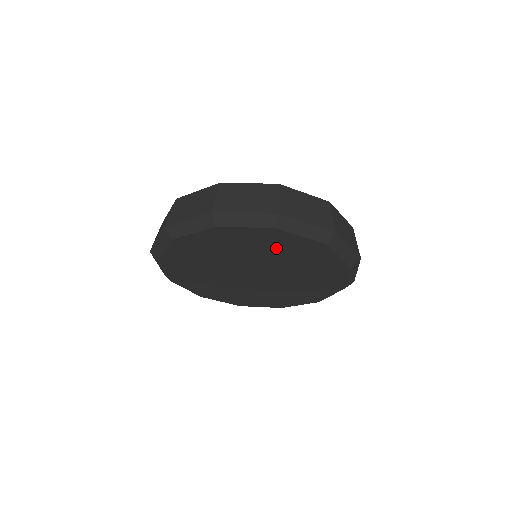
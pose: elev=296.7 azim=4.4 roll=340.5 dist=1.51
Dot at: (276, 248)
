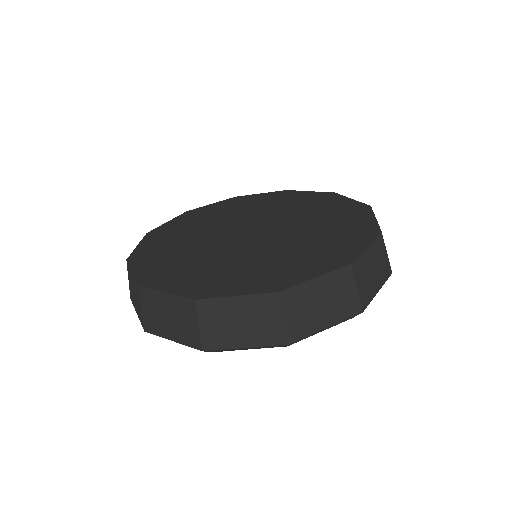
Dot at: occluded
